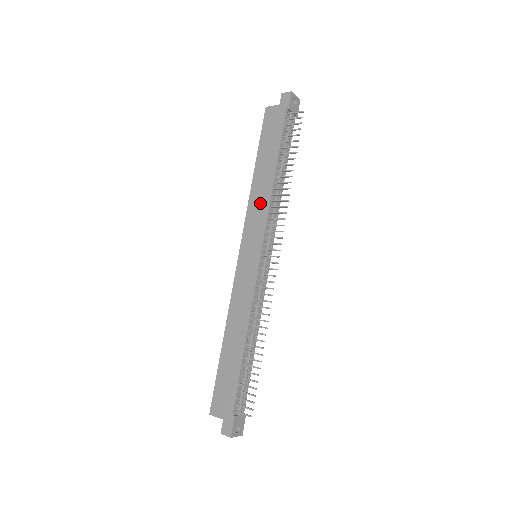
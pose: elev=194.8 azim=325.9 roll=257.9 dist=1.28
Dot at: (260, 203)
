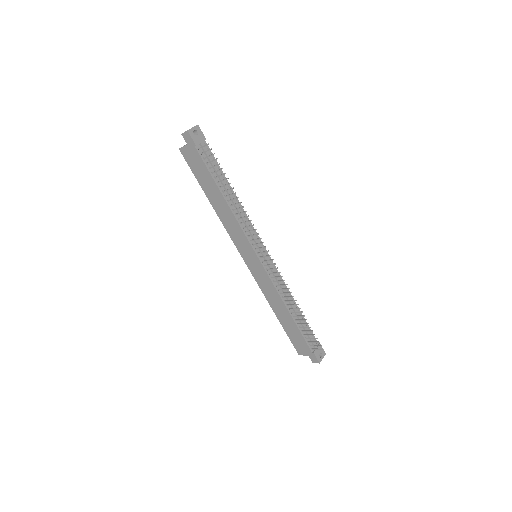
Dot at: (231, 224)
